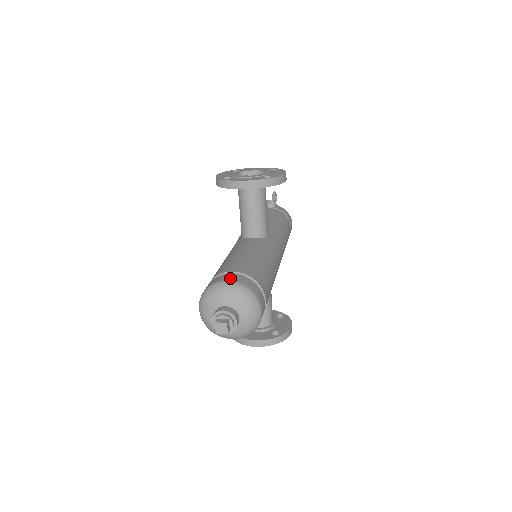
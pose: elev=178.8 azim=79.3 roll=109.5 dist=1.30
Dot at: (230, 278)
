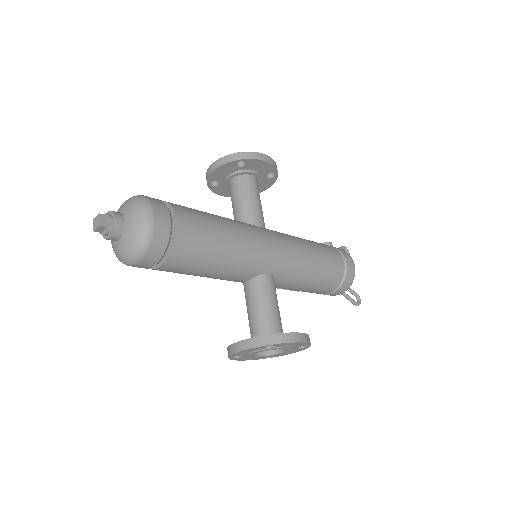
Dot at: occluded
